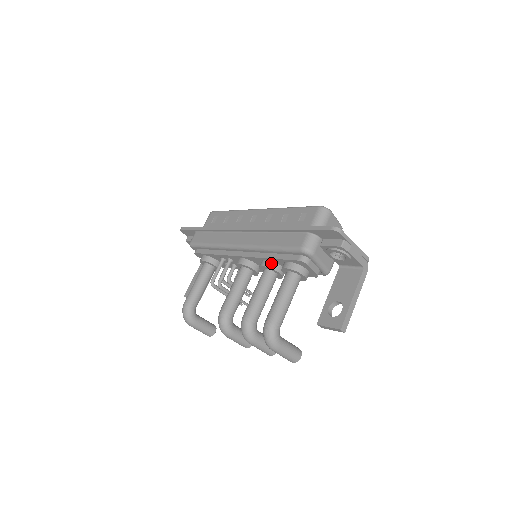
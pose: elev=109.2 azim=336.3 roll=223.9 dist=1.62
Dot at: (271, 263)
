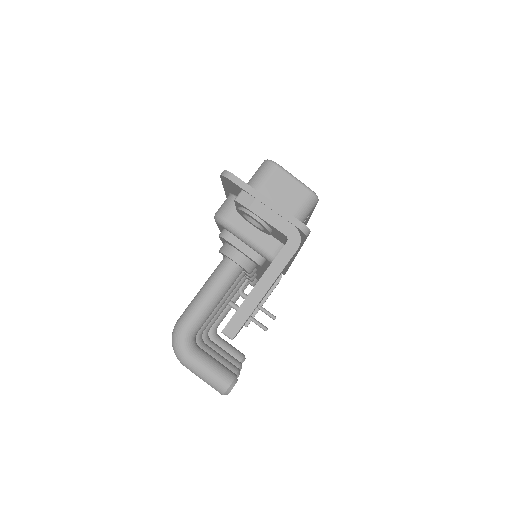
Dot at: occluded
